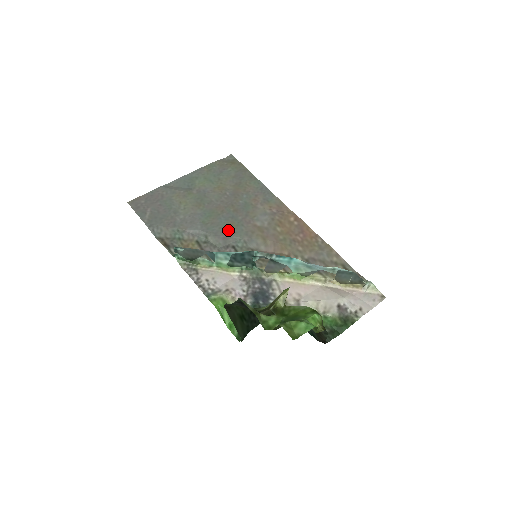
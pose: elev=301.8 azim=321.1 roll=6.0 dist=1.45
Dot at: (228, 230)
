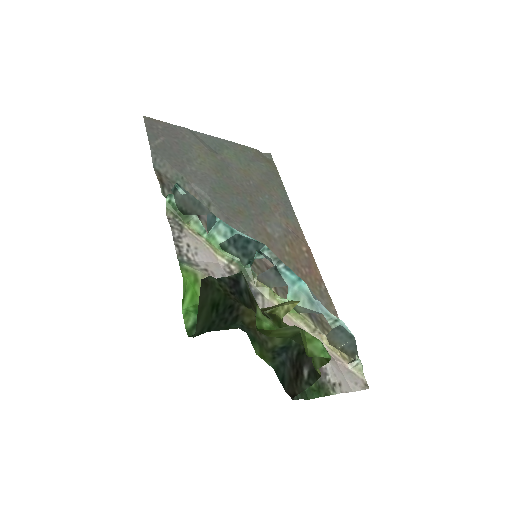
Dot at: (236, 214)
